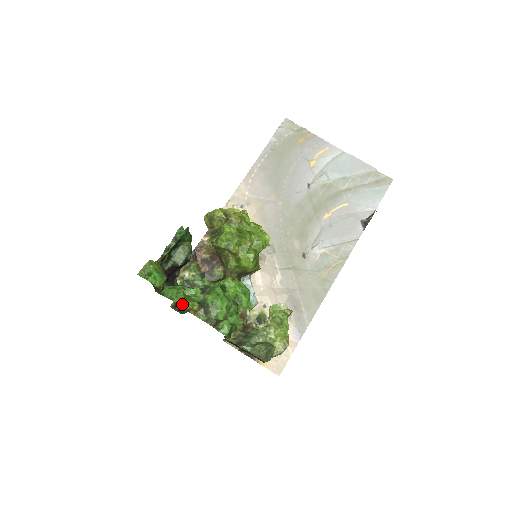
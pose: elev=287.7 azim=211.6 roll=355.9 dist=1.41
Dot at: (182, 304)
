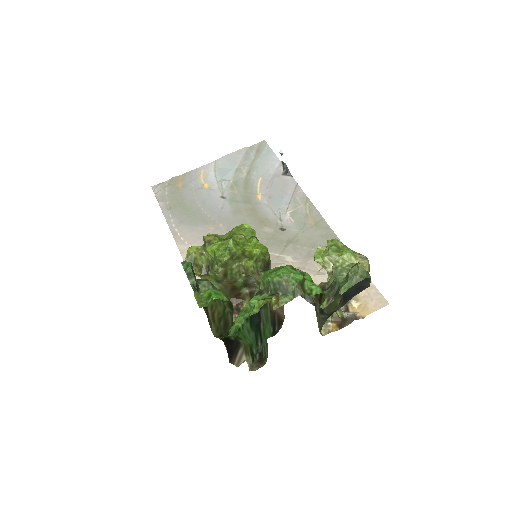
Dot at: (261, 302)
